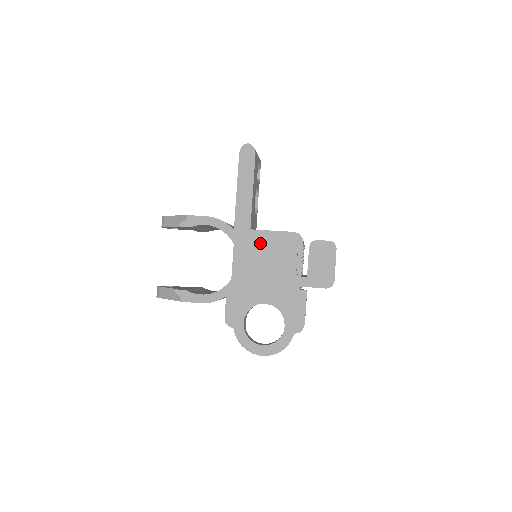
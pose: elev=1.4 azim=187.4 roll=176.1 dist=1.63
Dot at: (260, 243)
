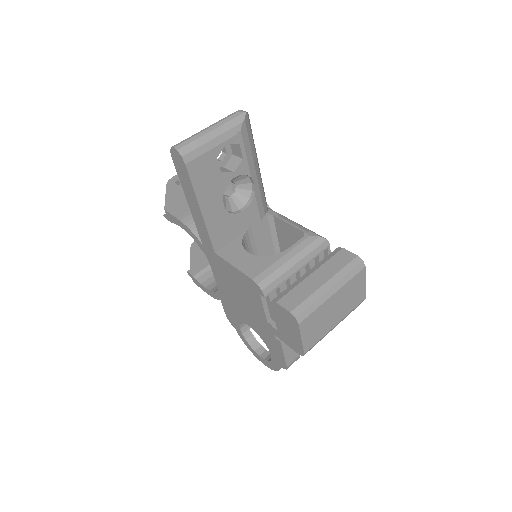
Dot at: (227, 272)
